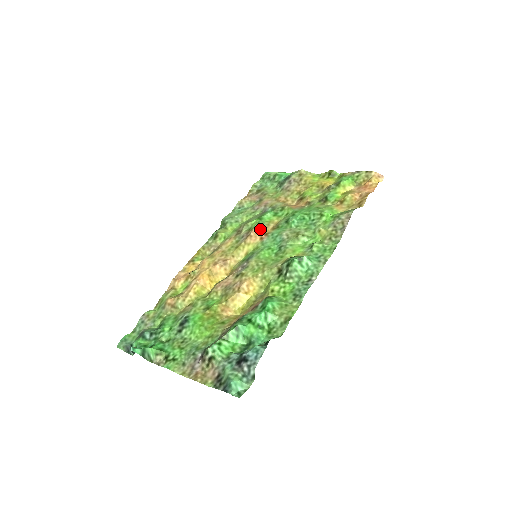
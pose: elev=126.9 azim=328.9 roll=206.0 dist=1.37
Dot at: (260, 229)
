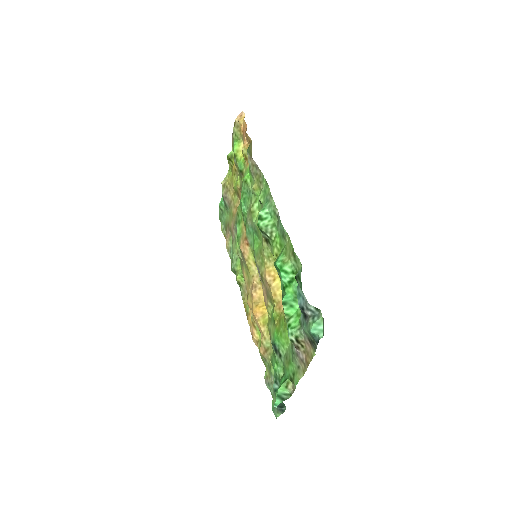
Dot at: (242, 242)
